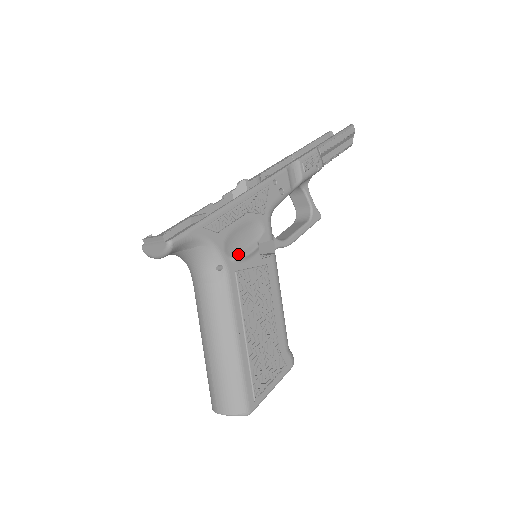
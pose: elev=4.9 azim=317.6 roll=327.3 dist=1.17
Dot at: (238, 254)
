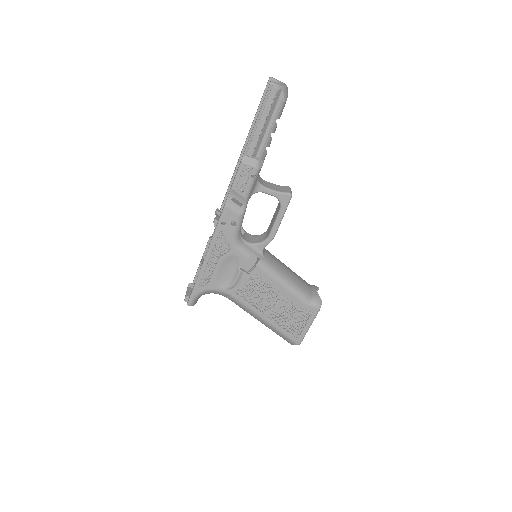
Dot at: (231, 283)
